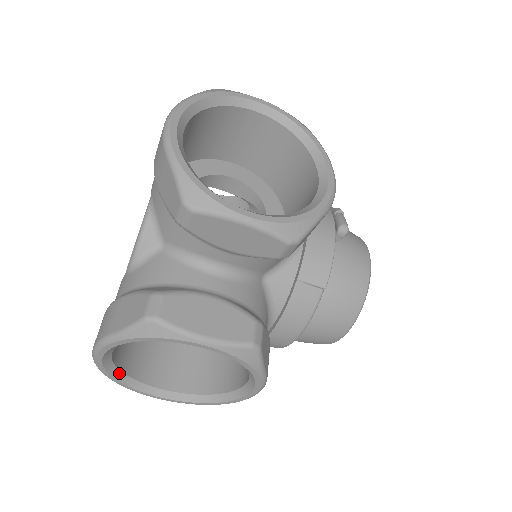
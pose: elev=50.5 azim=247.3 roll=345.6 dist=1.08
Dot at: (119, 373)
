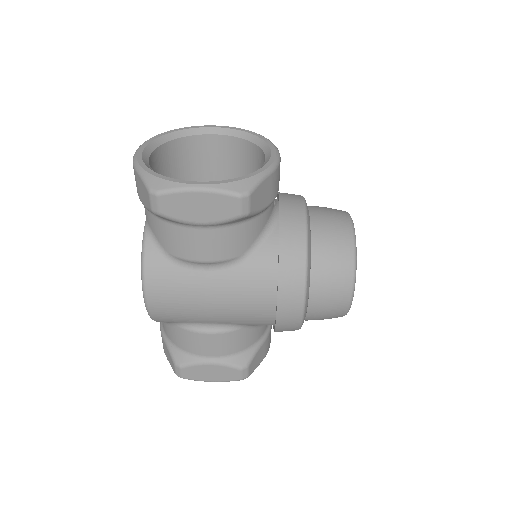
Dot at: occluded
